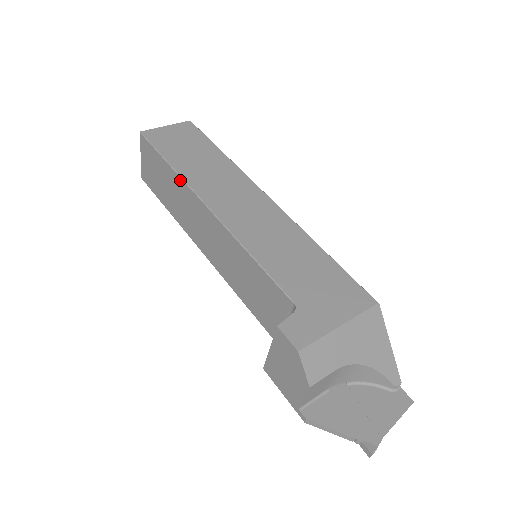
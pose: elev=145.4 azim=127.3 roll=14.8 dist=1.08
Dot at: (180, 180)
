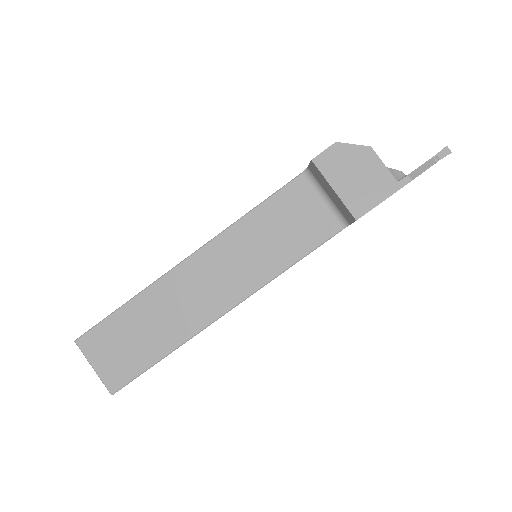
Dot at: (148, 291)
